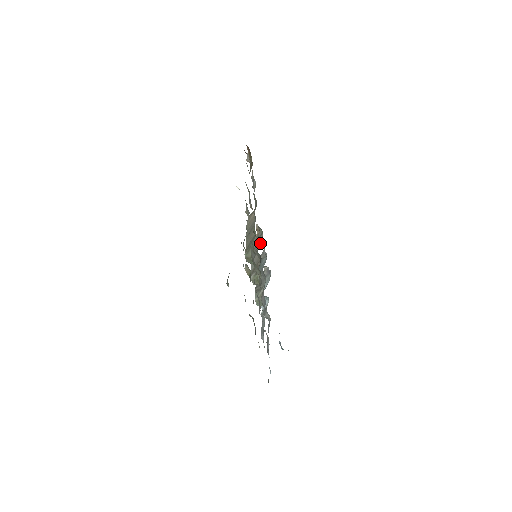
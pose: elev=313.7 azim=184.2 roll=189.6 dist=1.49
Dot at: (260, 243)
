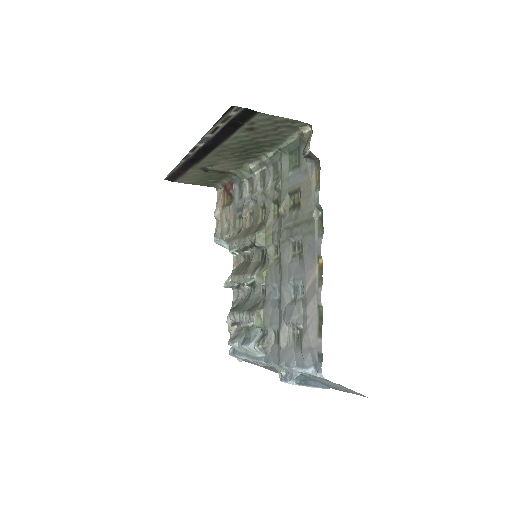
Dot at: (248, 263)
